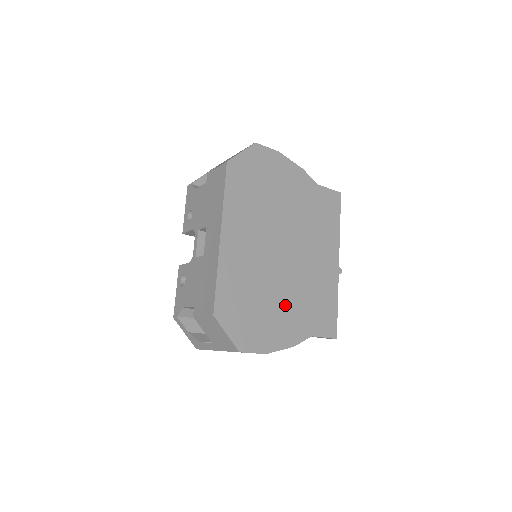
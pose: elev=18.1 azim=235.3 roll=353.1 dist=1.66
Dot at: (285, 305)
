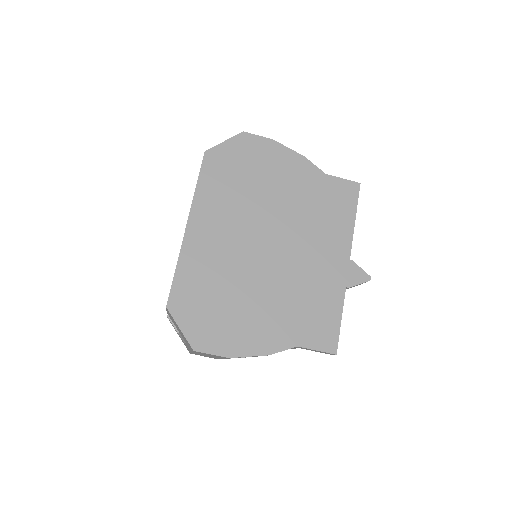
Dot at: (262, 306)
